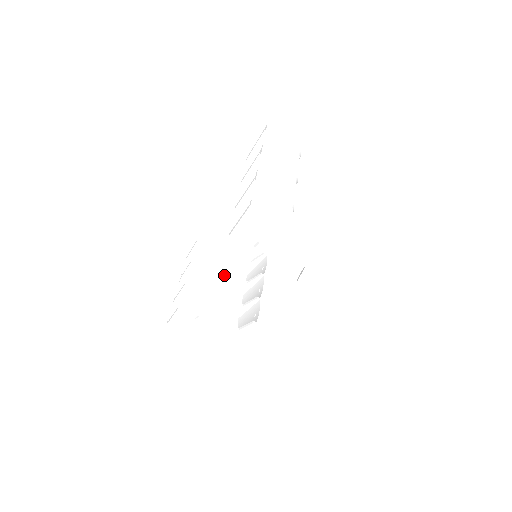
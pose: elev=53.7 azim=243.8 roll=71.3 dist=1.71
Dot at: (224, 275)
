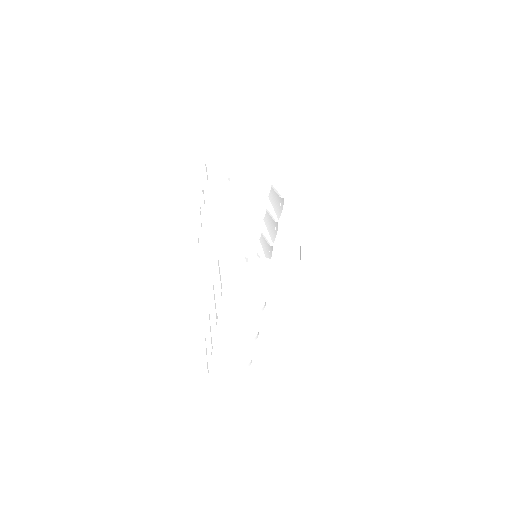
Dot at: (241, 207)
